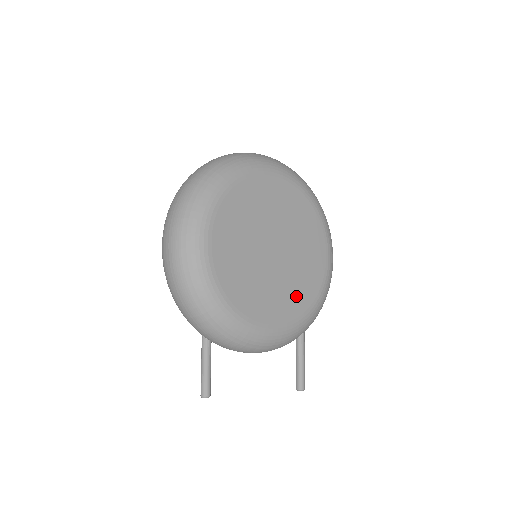
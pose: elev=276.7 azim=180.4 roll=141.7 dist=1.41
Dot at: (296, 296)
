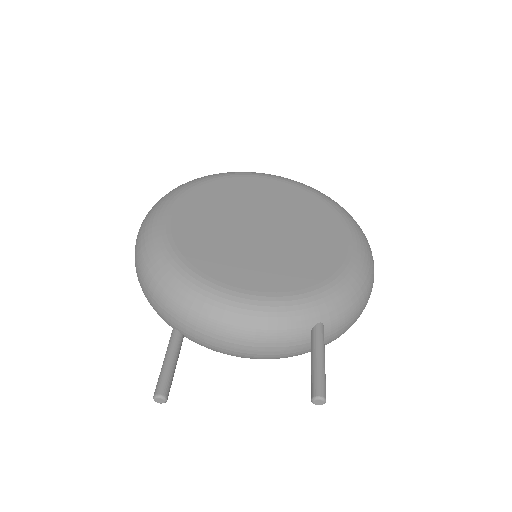
Dot at: (294, 270)
